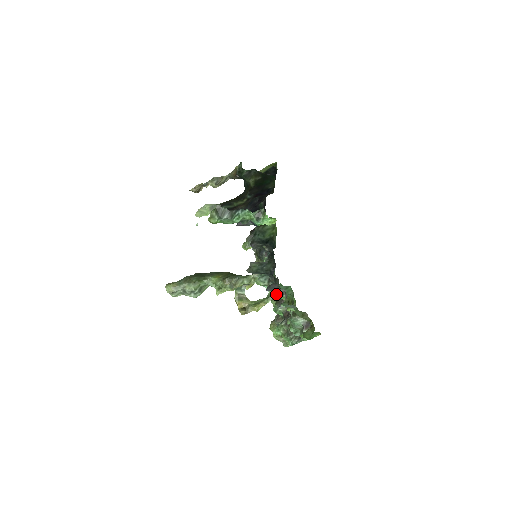
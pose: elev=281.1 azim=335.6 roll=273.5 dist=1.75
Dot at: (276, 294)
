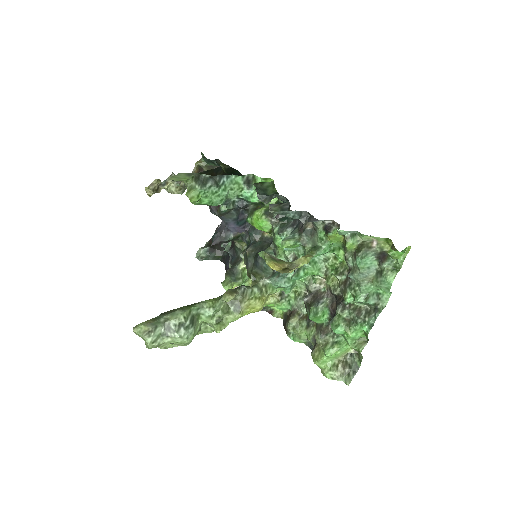
Dot at: (317, 247)
